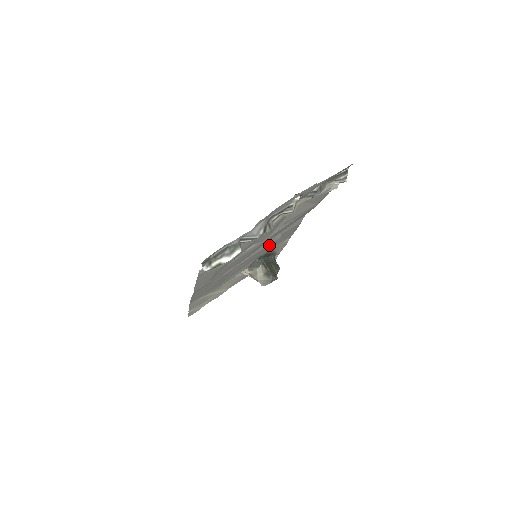
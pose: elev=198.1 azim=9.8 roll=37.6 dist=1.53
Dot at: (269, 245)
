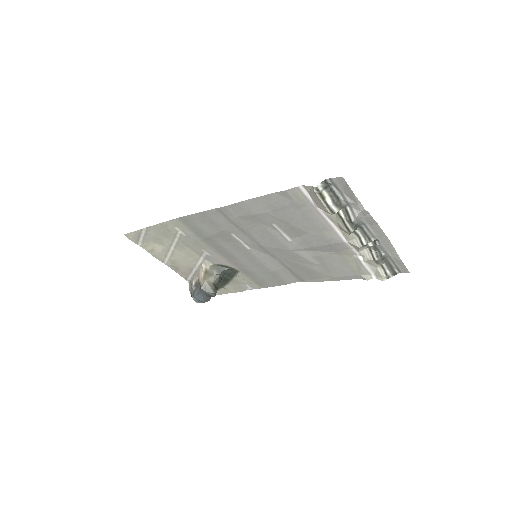
Dot at: (263, 265)
